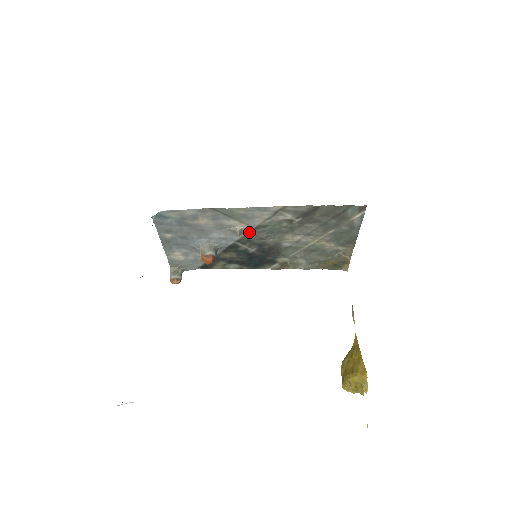
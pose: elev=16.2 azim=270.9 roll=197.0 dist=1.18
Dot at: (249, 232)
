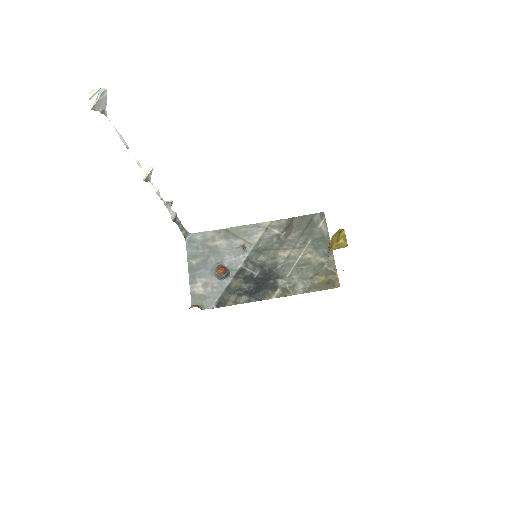
Dot at: (251, 252)
